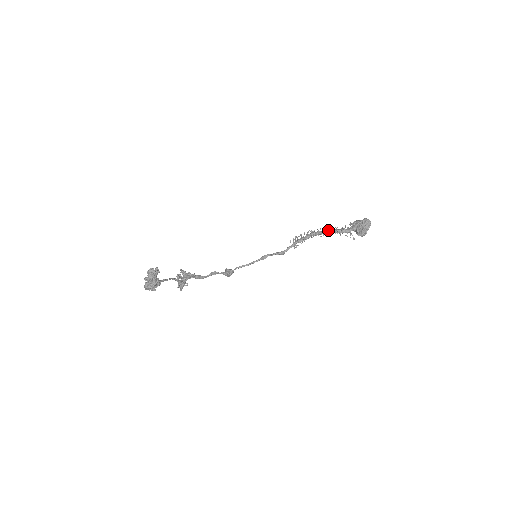
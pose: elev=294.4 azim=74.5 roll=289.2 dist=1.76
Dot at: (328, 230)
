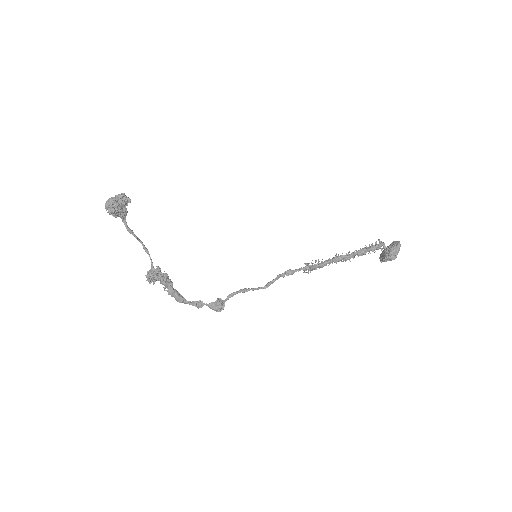
Dot at: occluded
